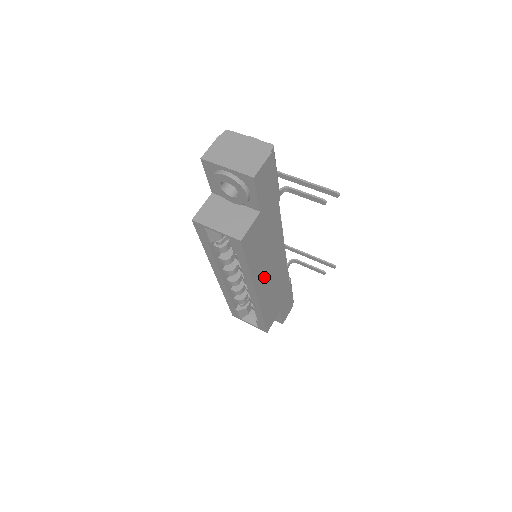
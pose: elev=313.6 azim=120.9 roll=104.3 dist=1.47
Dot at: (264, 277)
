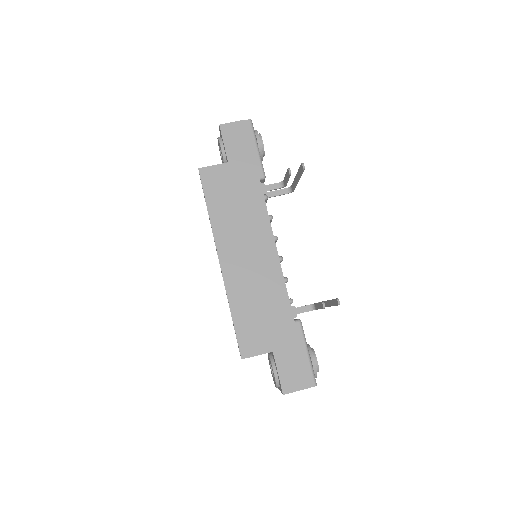
Dot at: (235, 249)
